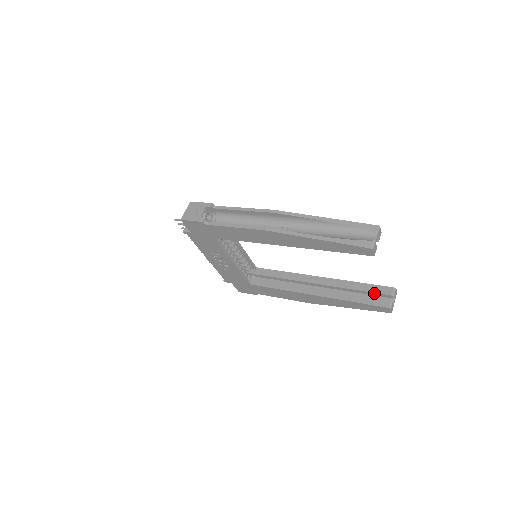
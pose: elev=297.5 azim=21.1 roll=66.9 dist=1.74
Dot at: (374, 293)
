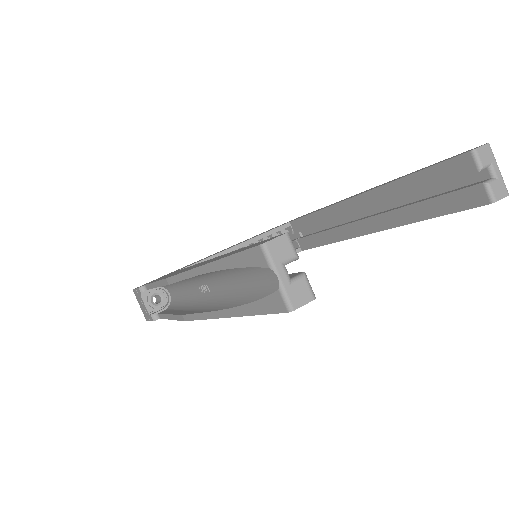
Dot at: occluded
